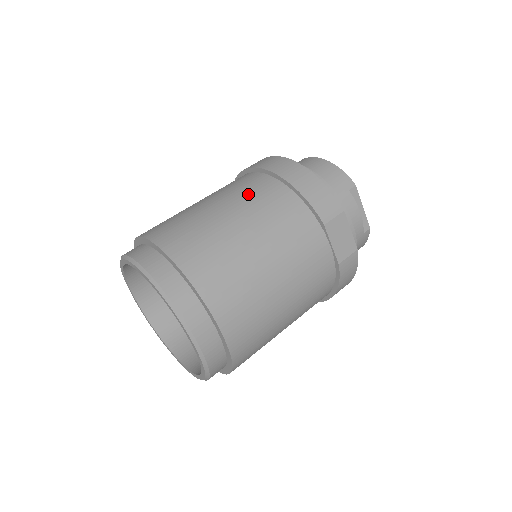
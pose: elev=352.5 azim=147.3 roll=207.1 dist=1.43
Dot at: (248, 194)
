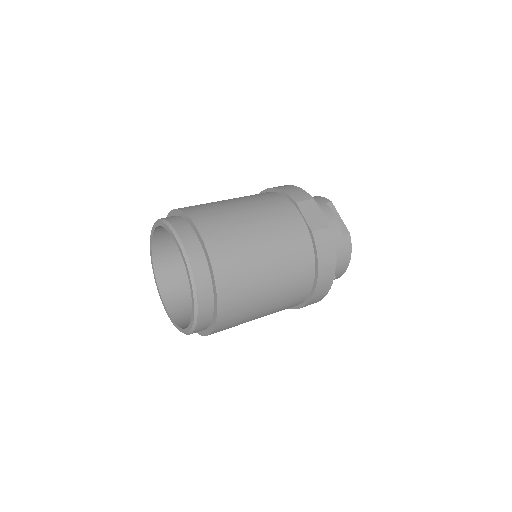
Dot at: occluded
